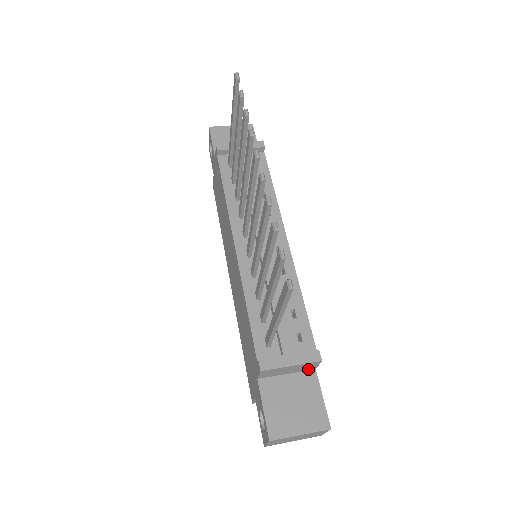
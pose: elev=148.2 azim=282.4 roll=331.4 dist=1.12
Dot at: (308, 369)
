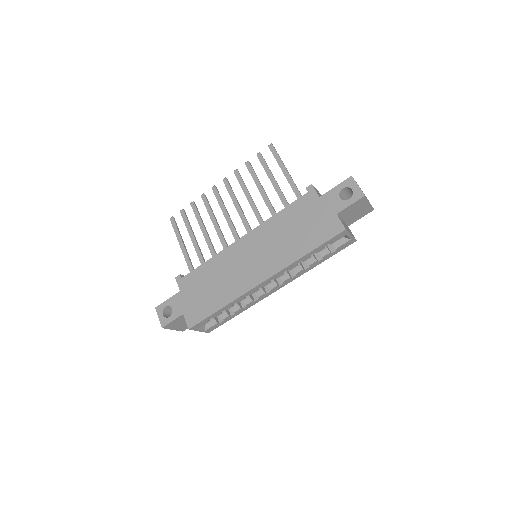
Dot at: occluded
